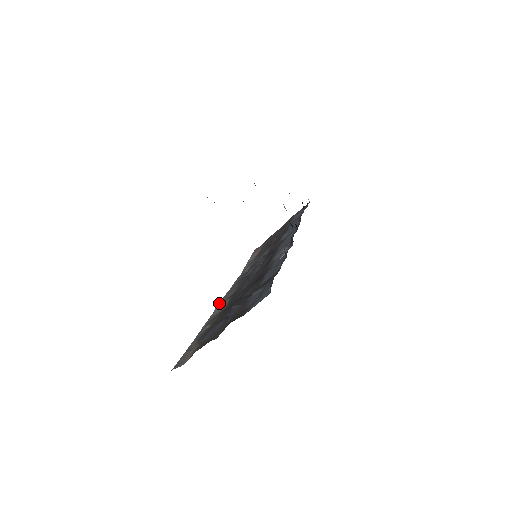
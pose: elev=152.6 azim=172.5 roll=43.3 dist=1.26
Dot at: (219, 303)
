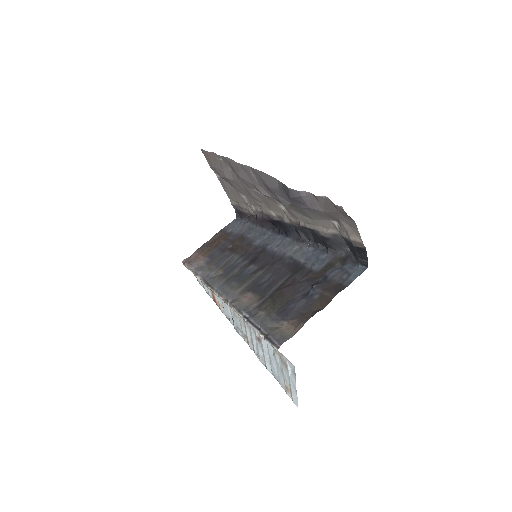
Dot at: (229, 299)
